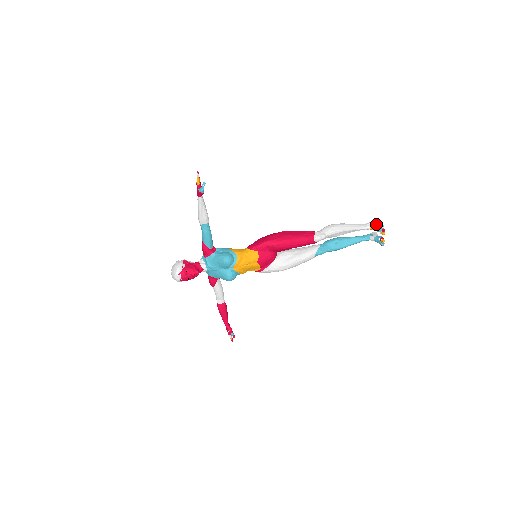
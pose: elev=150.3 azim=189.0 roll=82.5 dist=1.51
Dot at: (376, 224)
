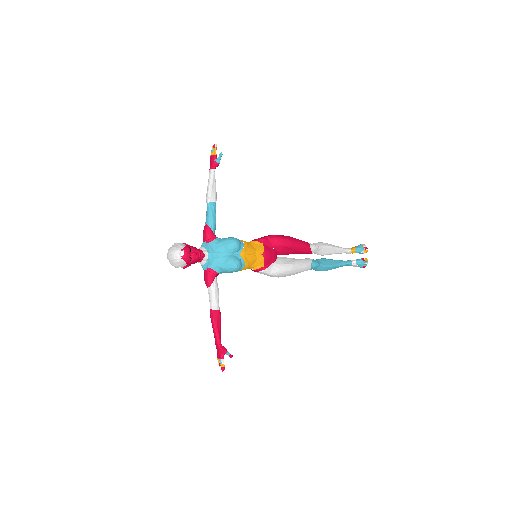
Dot at: (356, 246)
